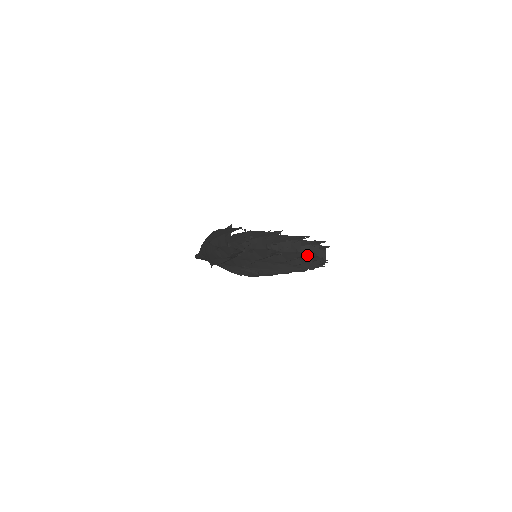
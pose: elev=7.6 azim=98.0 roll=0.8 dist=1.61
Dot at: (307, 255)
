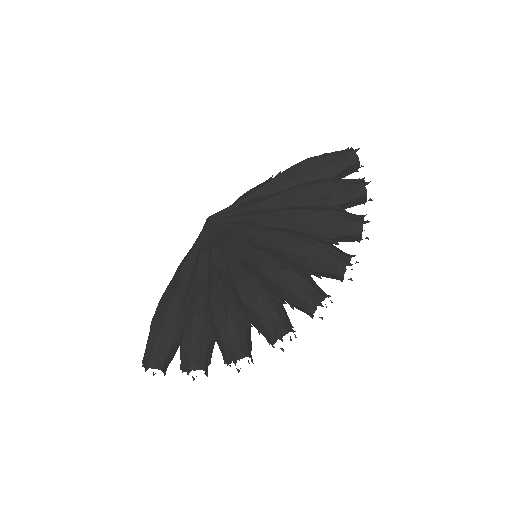
Dot at: occluded
